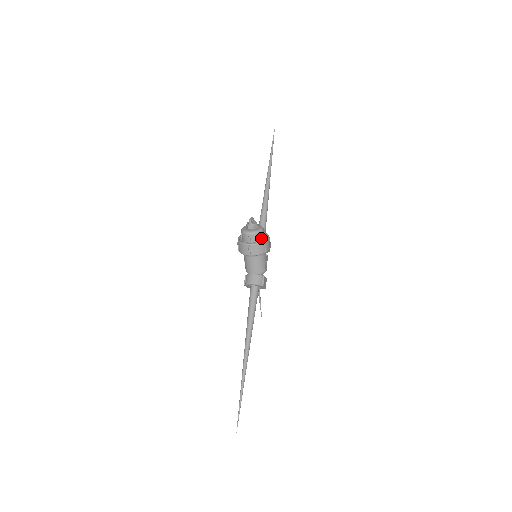
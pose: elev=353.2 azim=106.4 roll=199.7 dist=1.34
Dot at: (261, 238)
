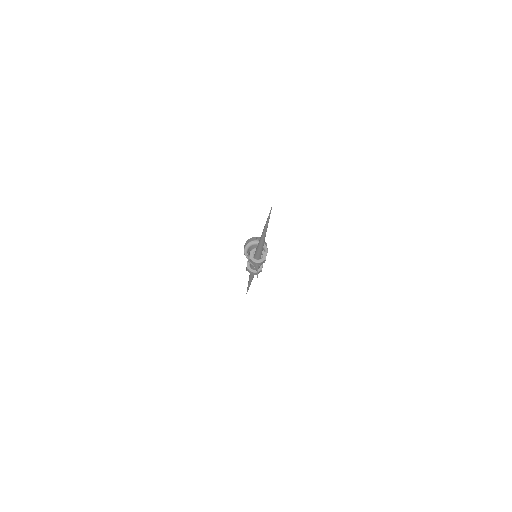
Dot at: occluded
